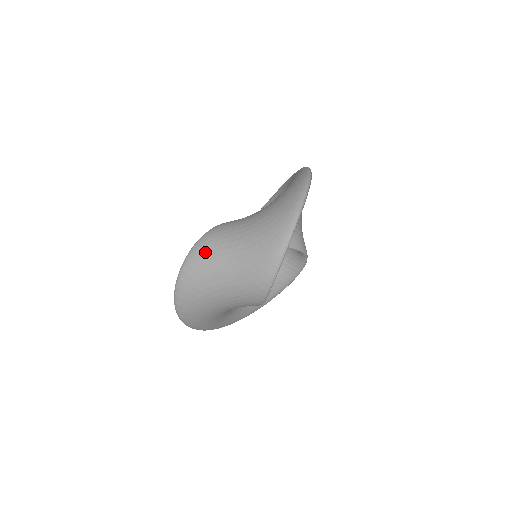
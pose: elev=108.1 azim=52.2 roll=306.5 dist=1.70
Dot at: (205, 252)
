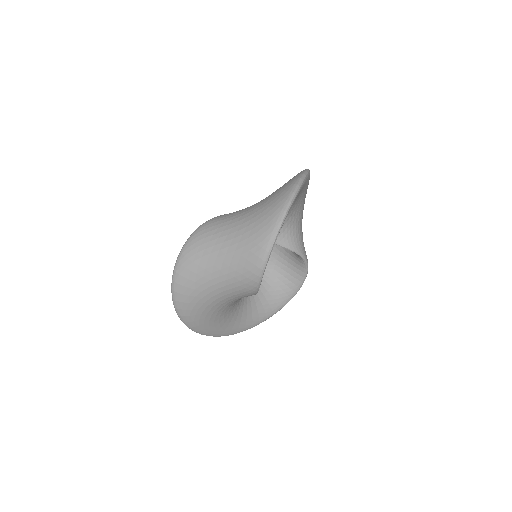
Dot at: (204, 235)
